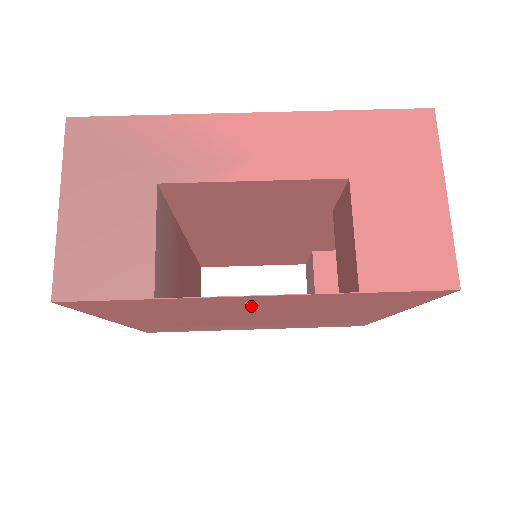
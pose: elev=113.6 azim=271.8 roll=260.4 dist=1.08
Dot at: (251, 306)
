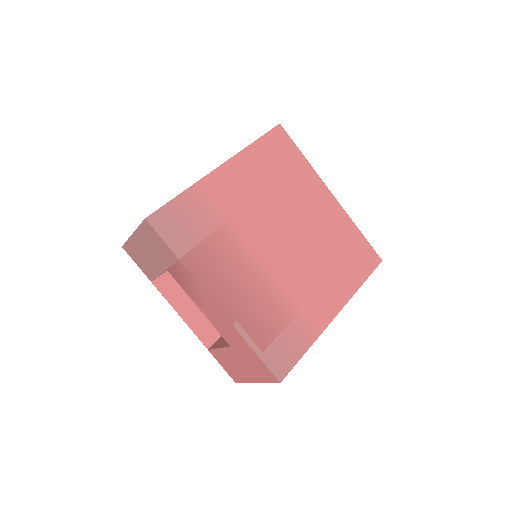
Dot at: occluded
